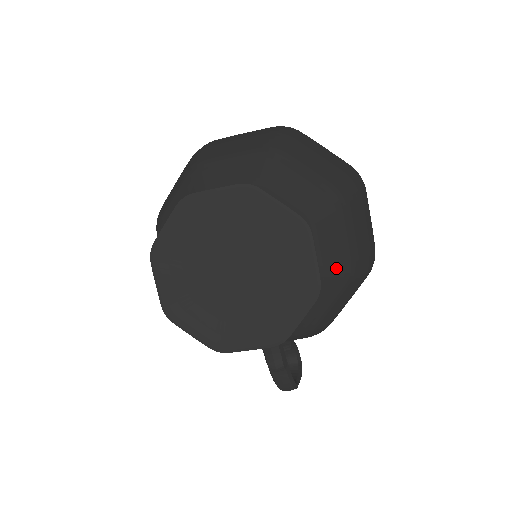
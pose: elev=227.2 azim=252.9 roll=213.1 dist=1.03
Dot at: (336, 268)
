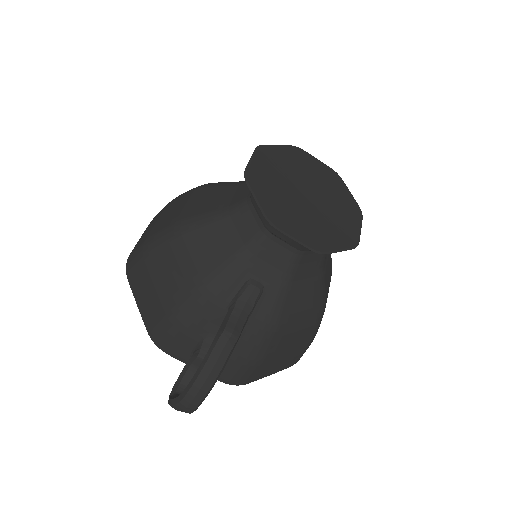
Dot at: (324, 289)
